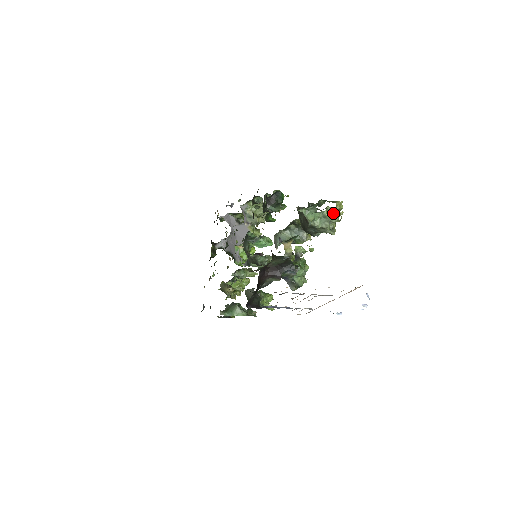
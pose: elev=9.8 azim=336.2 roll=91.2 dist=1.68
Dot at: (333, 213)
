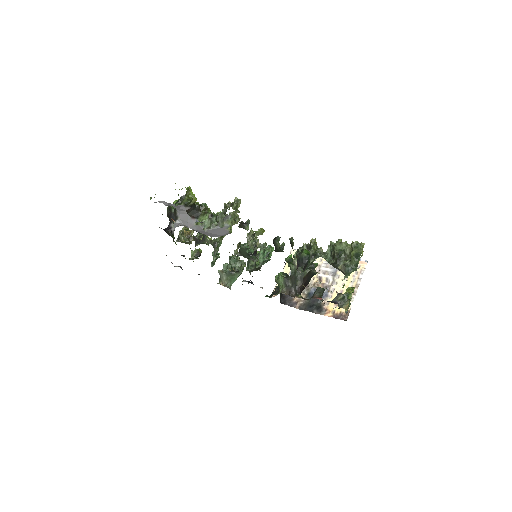
Dot at: occluded
